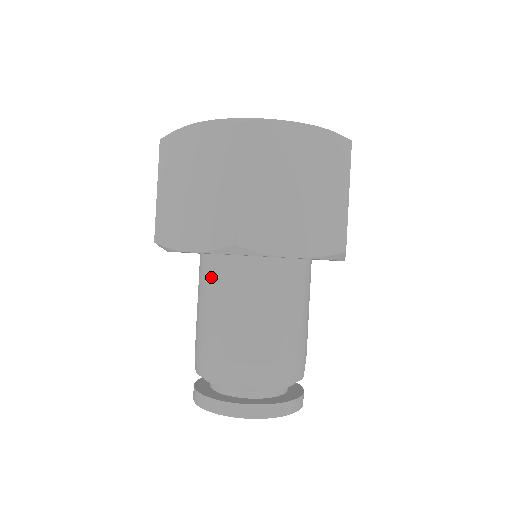
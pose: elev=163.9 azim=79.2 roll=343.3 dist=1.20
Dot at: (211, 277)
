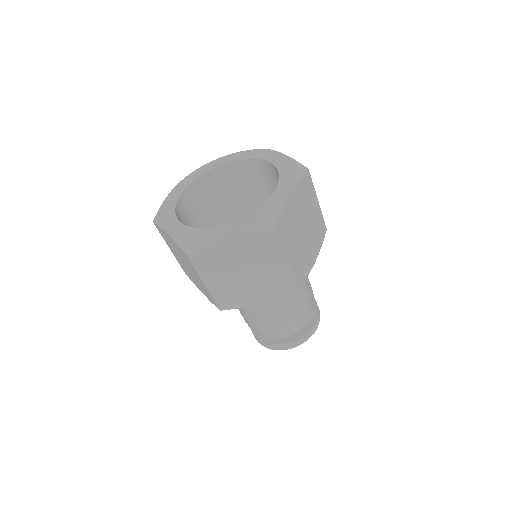
Dot at: occluded
